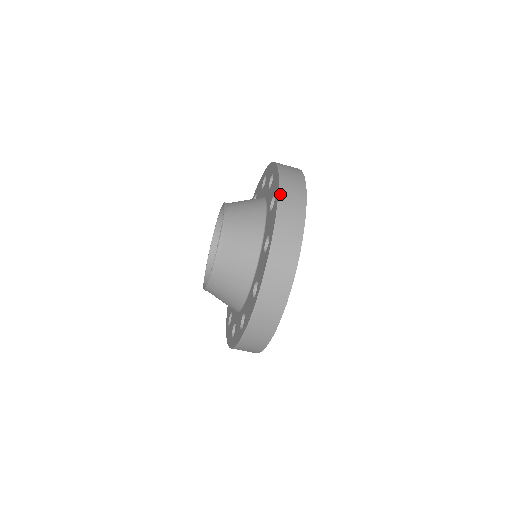
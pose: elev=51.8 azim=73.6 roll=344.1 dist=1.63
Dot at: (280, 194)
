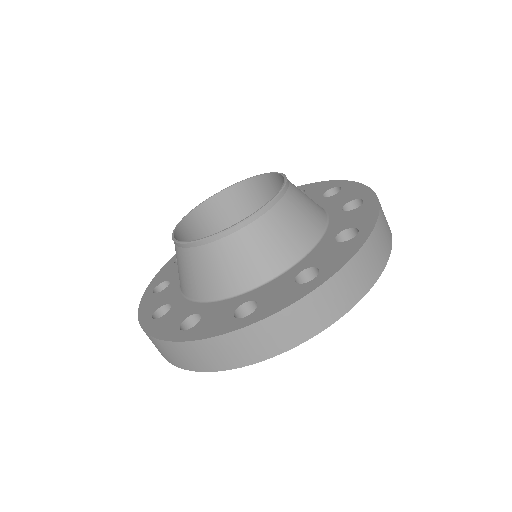
Dot at: (370, 238)
